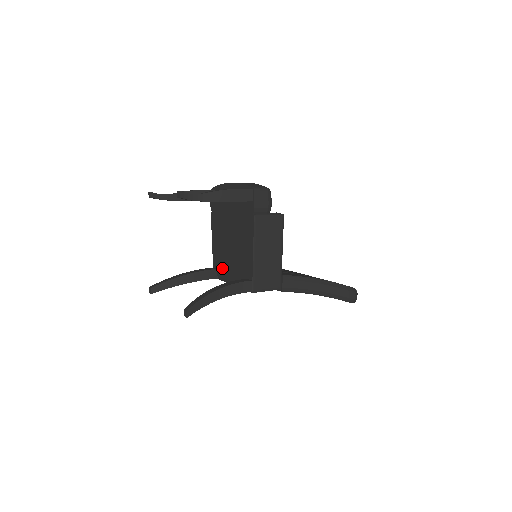
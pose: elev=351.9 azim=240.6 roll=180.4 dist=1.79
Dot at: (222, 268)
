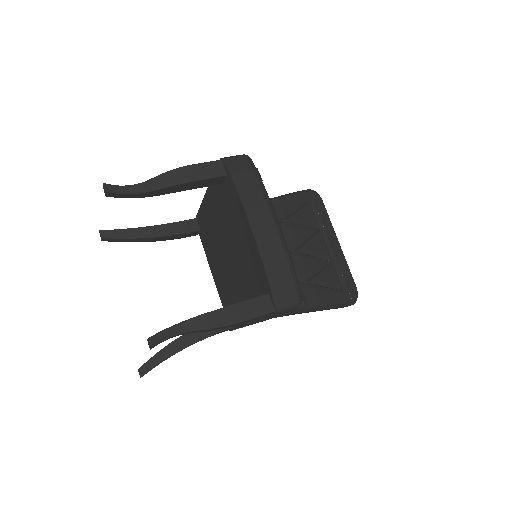
Dot at: (206, 245)
